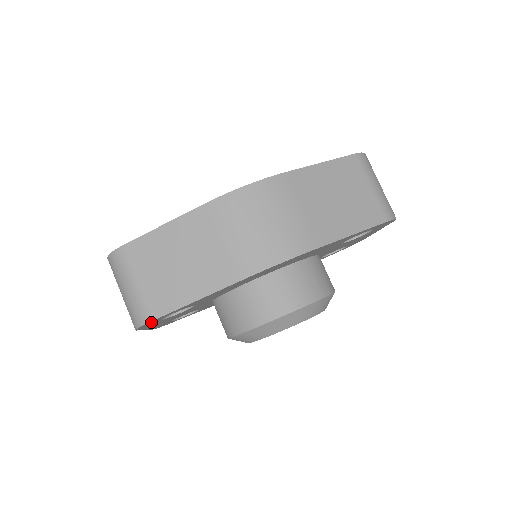
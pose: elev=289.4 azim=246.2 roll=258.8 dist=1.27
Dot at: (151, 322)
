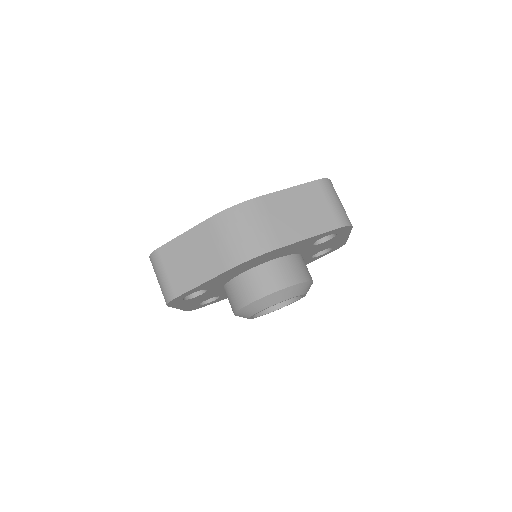
Dot at: (176, 300)
